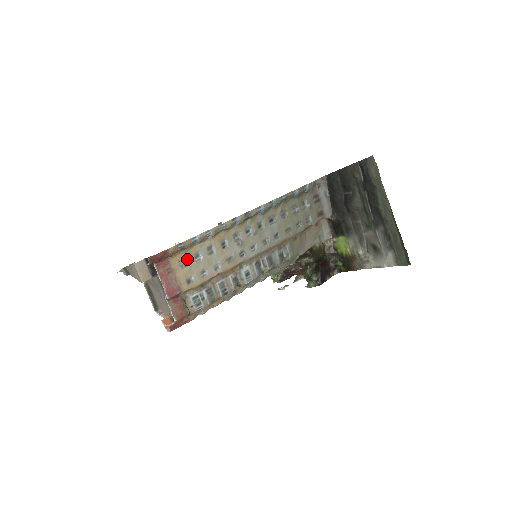
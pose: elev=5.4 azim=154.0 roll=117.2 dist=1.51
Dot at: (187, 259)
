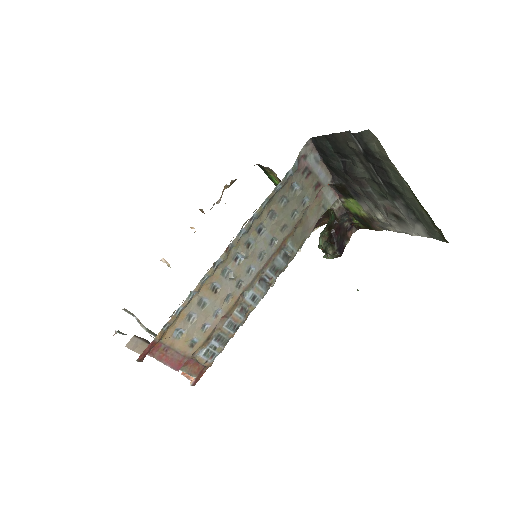
Dot at: (180, 328)
